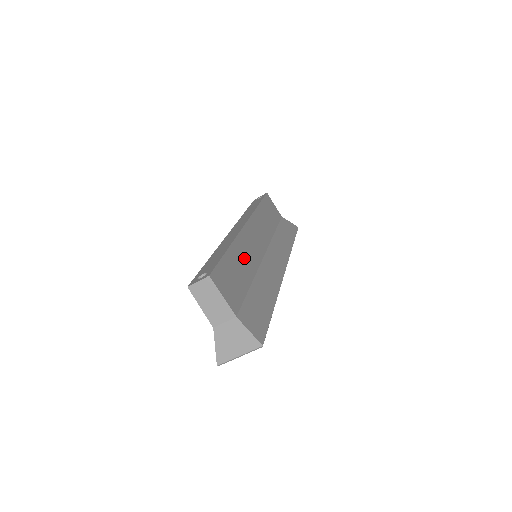
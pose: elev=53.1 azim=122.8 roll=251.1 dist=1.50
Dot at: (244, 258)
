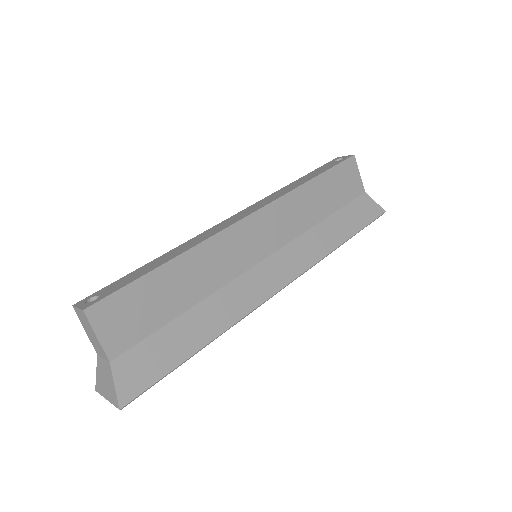
Dot at: (198, 273)
